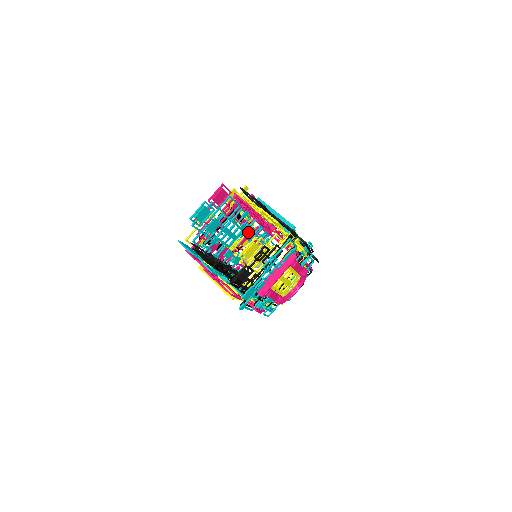
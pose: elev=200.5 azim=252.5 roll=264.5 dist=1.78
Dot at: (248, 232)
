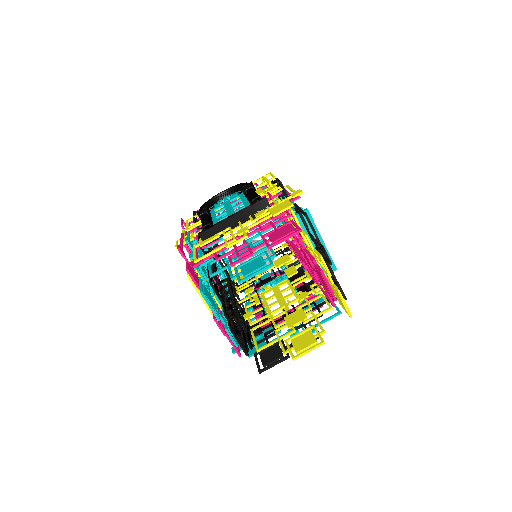
Dot at: occluded
